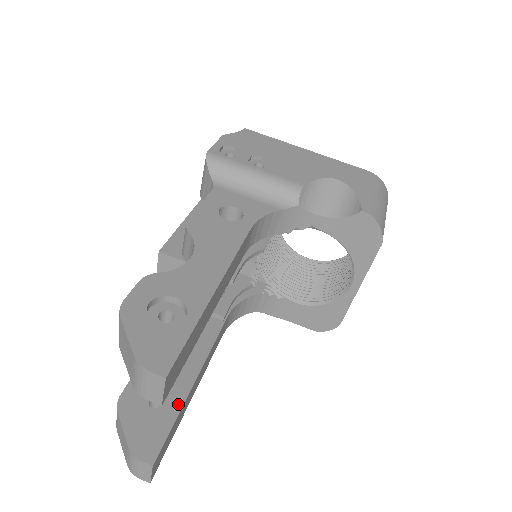
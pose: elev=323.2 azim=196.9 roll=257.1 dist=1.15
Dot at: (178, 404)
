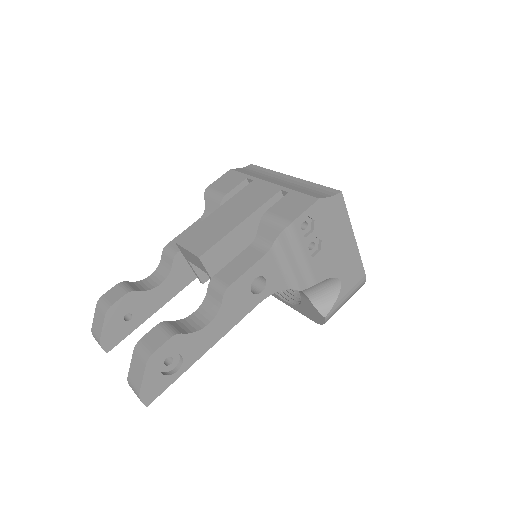
Dot at: (140, 322)
